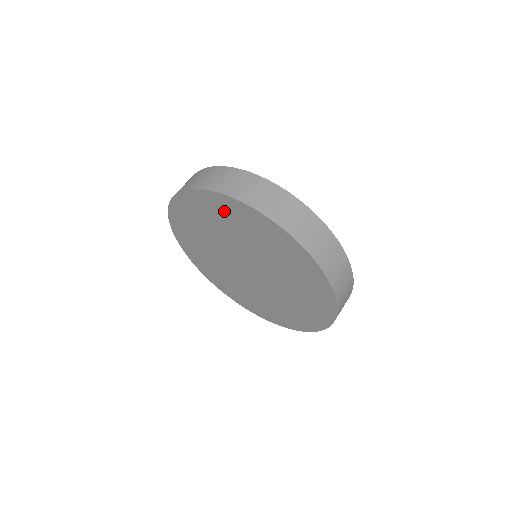
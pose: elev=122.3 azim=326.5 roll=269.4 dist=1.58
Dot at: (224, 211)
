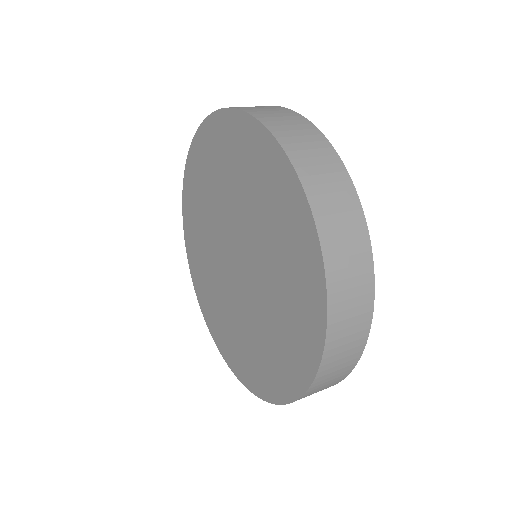
Dot at: (193, 203)
